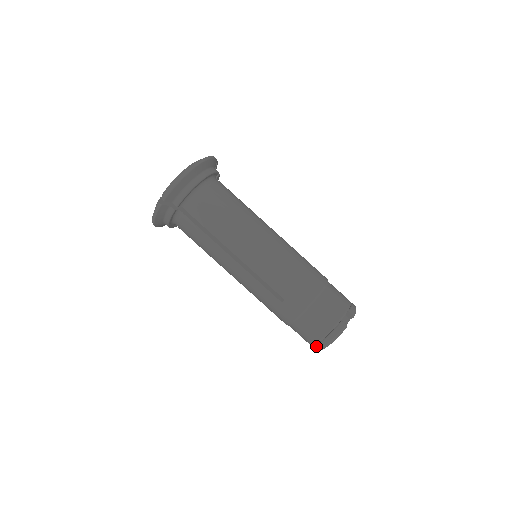
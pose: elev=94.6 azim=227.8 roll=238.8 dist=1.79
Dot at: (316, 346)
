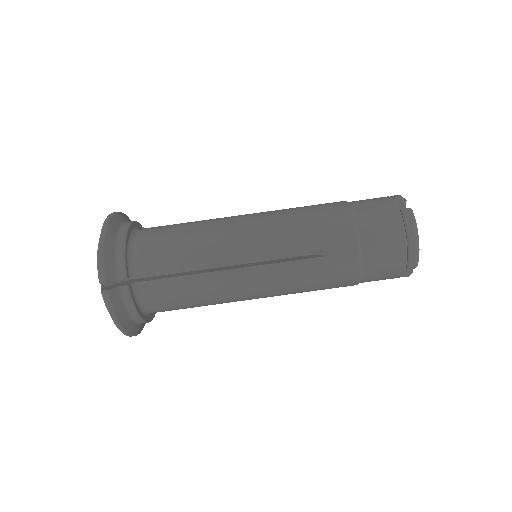
Dot at: (409, 264)
